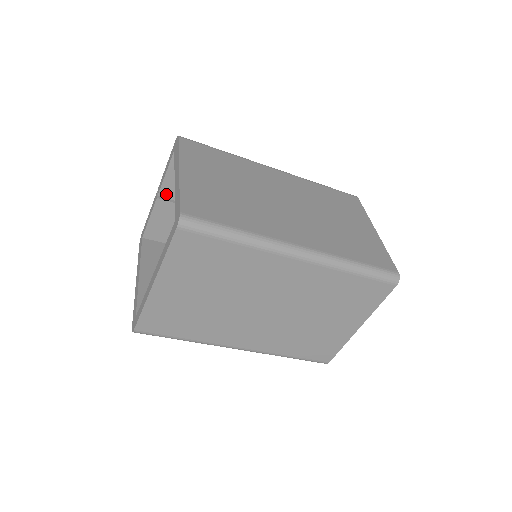
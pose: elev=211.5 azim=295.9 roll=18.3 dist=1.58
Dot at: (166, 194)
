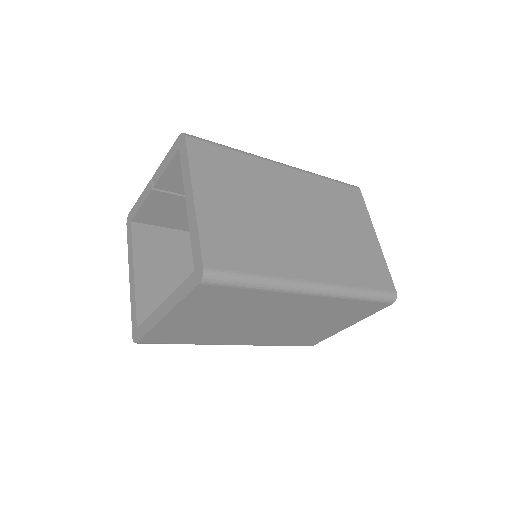
Dot at: (163, 186)
